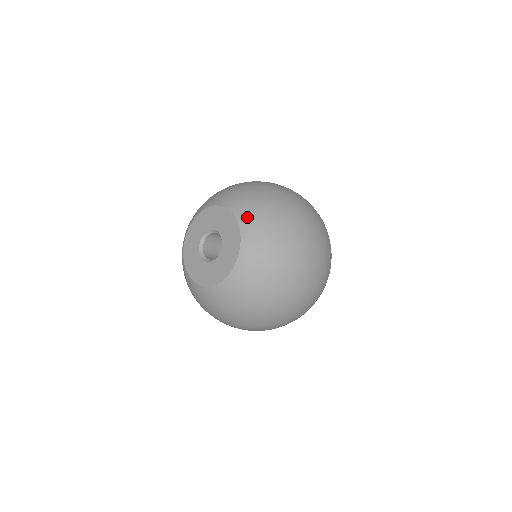
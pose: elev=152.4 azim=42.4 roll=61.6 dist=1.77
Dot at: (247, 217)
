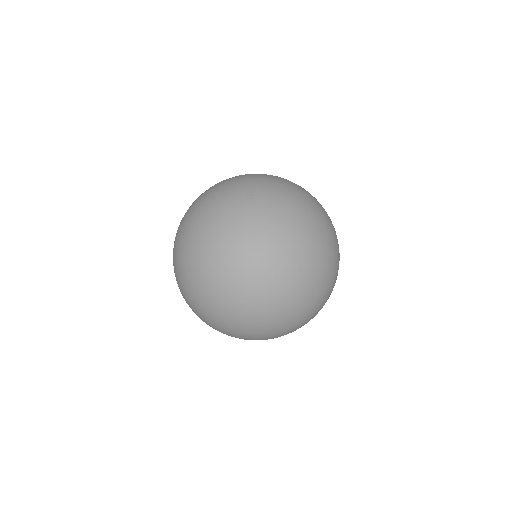
Dot at: occluded
